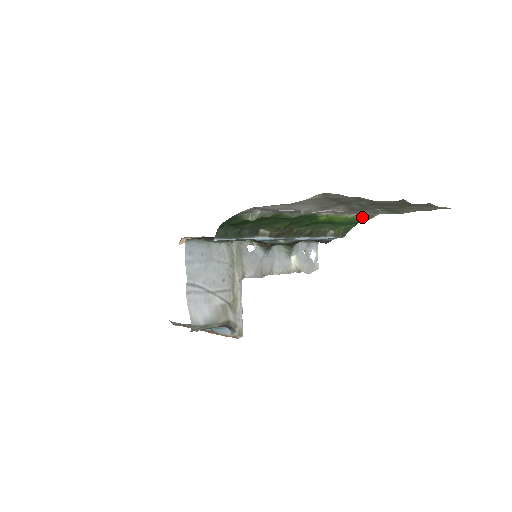
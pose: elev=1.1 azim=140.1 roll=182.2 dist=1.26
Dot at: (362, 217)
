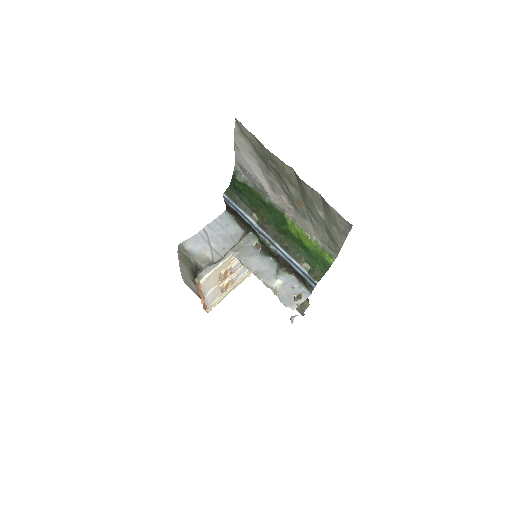
Dot at: (323, 250)
